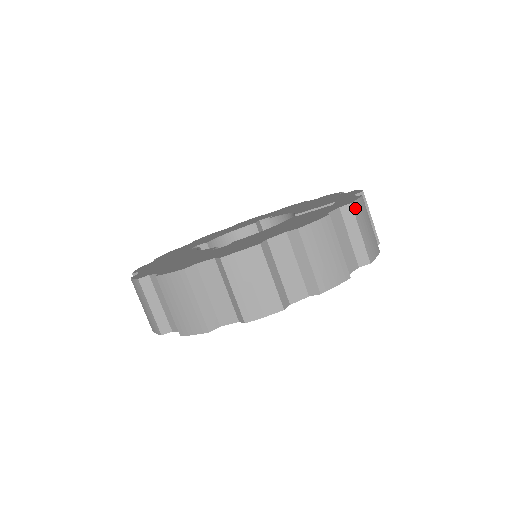
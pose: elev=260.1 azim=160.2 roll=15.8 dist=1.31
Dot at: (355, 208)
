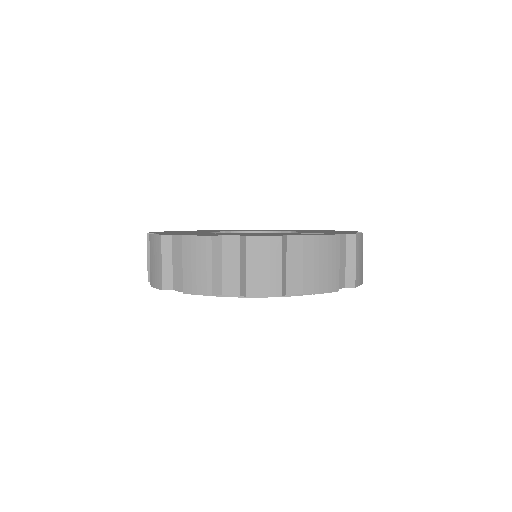
Dot at: (318, 241)
